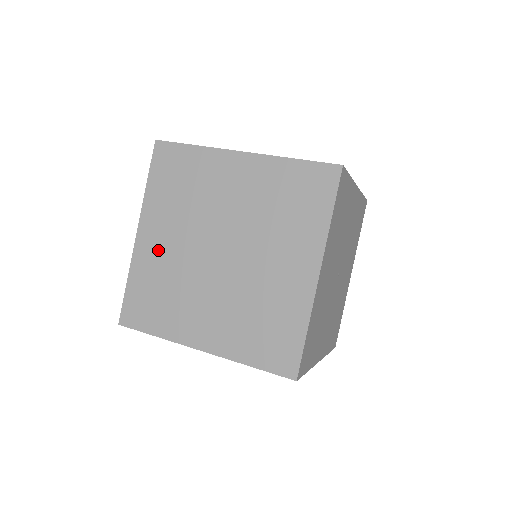
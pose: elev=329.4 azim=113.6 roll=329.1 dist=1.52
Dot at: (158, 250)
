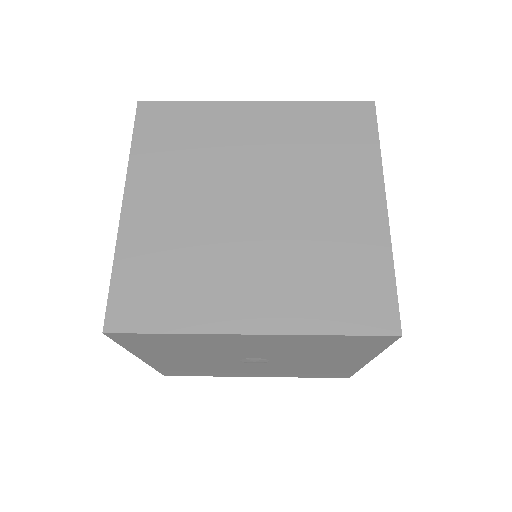
Dot at: (160, 218)
